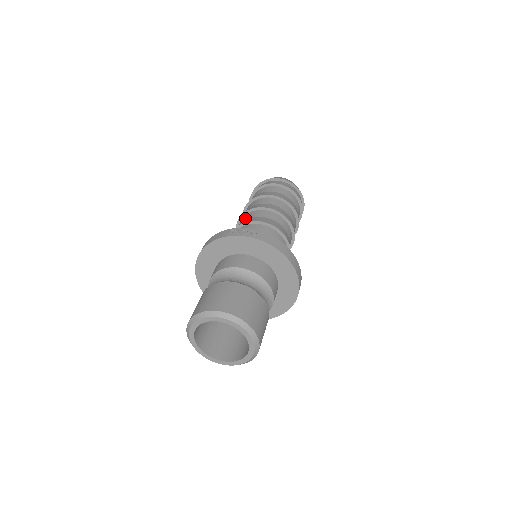
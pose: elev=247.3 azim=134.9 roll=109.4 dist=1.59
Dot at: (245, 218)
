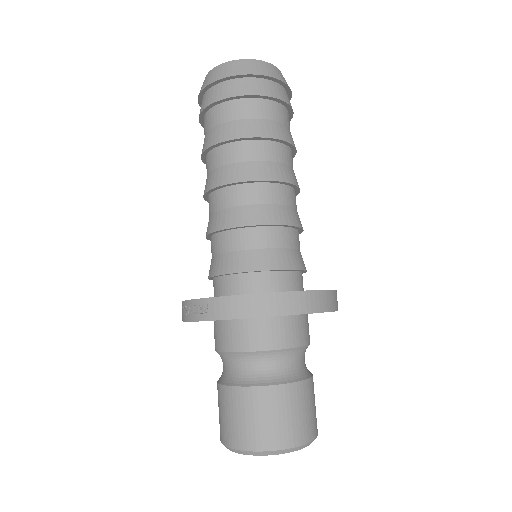
Dot at: occluded
